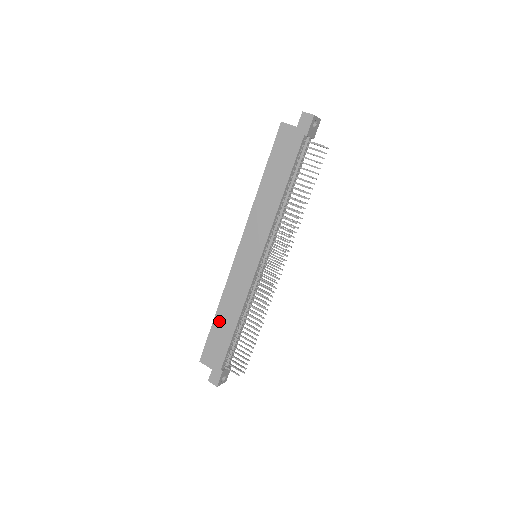
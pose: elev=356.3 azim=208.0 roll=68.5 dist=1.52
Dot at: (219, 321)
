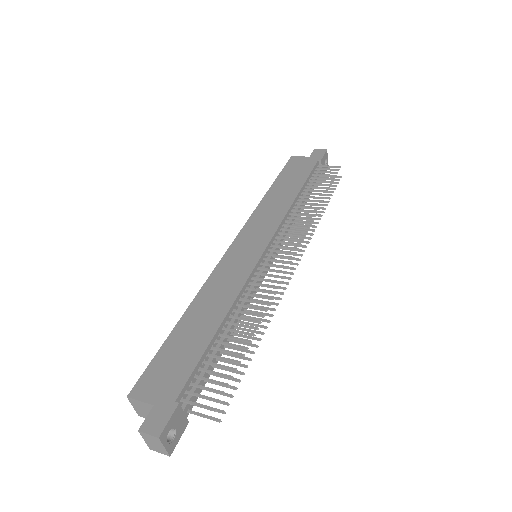
Dot at: (187, 324)
